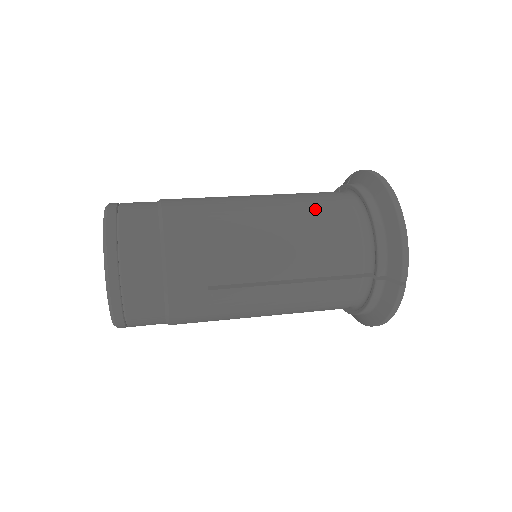
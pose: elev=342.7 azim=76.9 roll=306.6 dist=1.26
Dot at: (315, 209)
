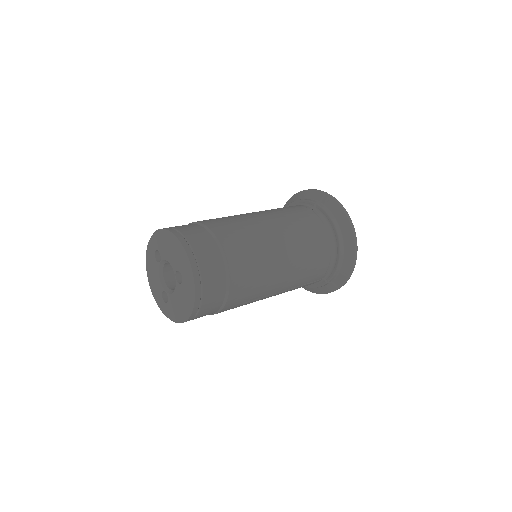
Dot at: (311, 245)
